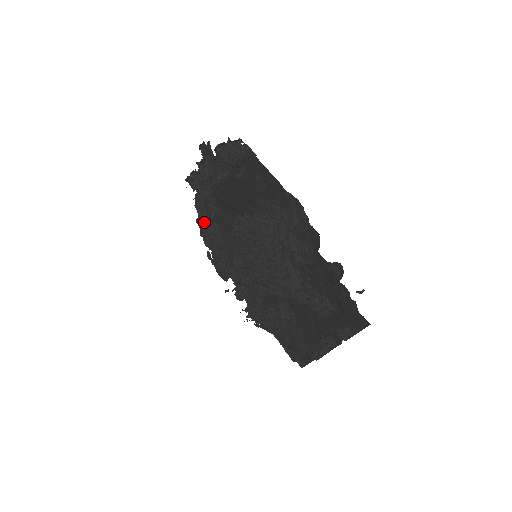
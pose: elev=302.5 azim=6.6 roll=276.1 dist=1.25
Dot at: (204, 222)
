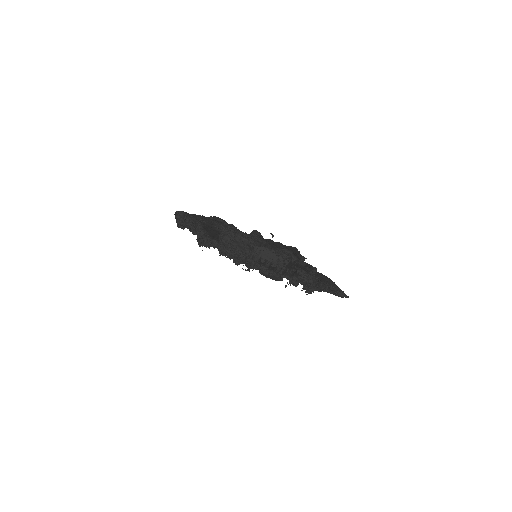
Dot at: occluded
